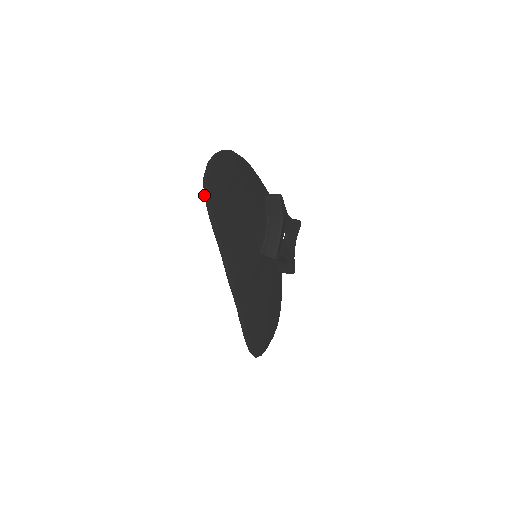
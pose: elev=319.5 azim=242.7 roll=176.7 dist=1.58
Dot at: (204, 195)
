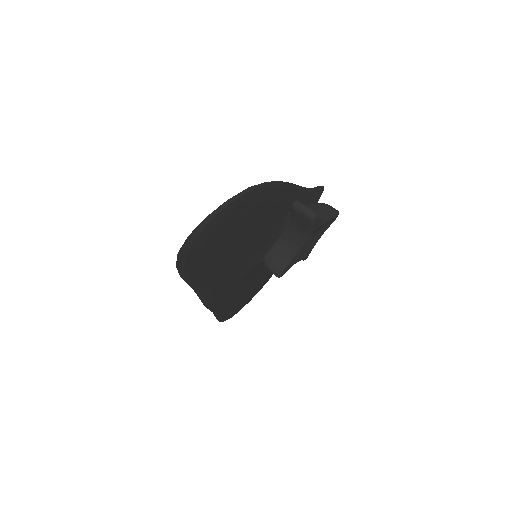
Dot at: (176, 267)
